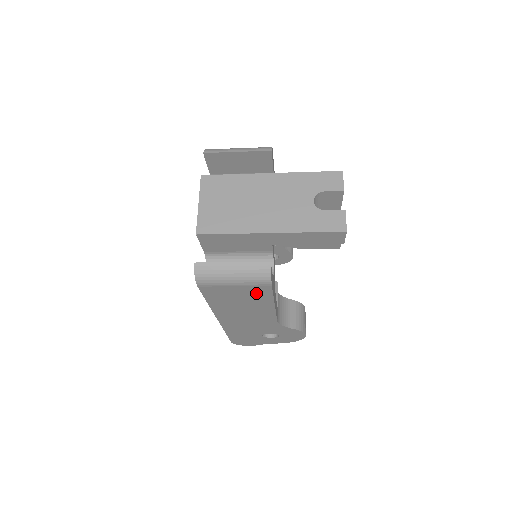
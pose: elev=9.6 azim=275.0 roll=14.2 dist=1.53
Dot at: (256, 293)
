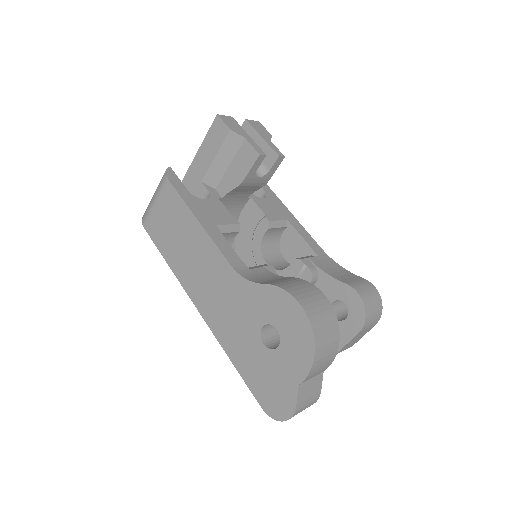
Dot at: (172, 205)
